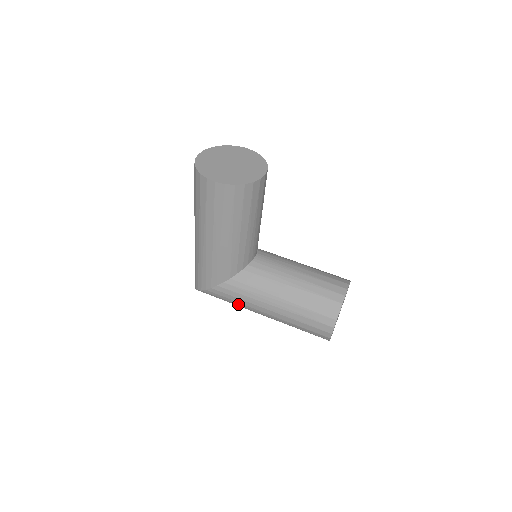
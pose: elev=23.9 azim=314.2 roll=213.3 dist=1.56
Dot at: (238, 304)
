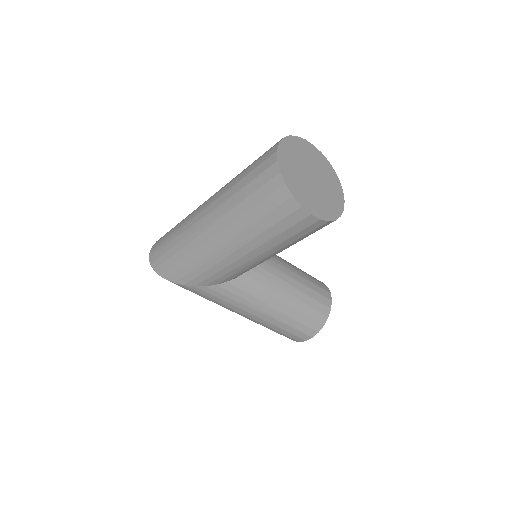
Dot at: (216, 303)
